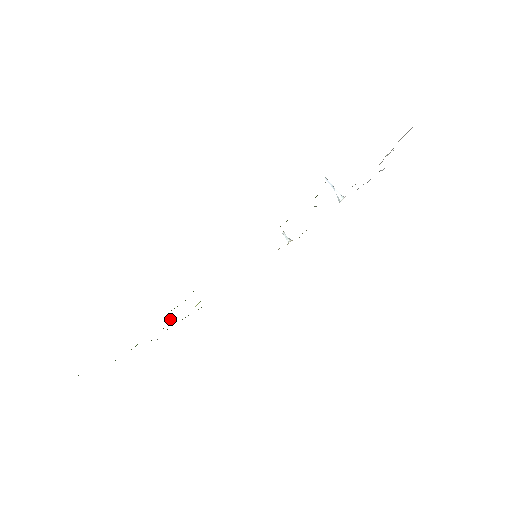
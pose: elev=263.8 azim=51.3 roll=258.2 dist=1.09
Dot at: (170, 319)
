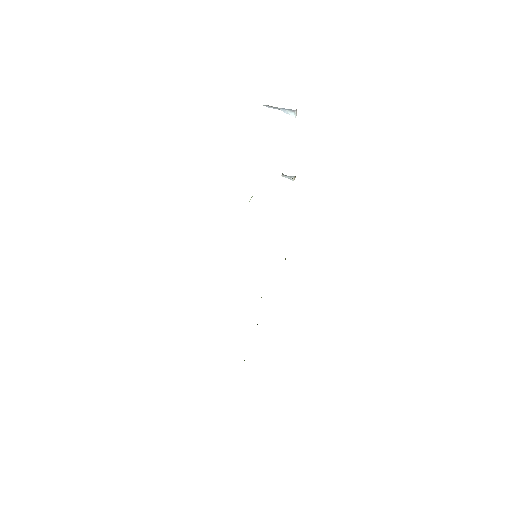
Dot at: occluded
